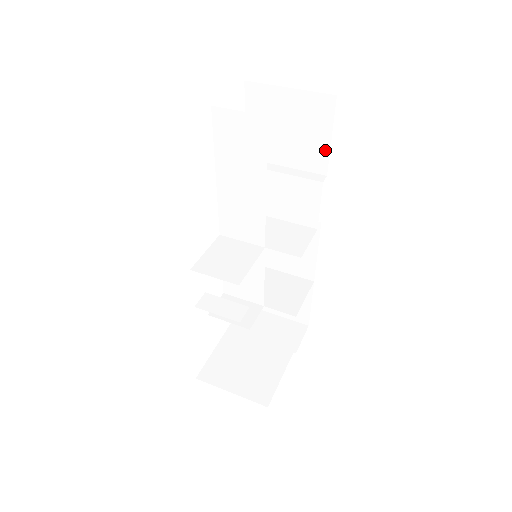
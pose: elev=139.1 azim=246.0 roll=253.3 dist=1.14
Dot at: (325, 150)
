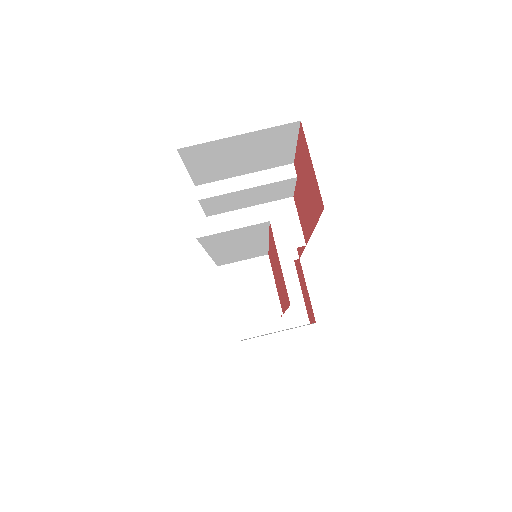
Dot at: (290, 152)
